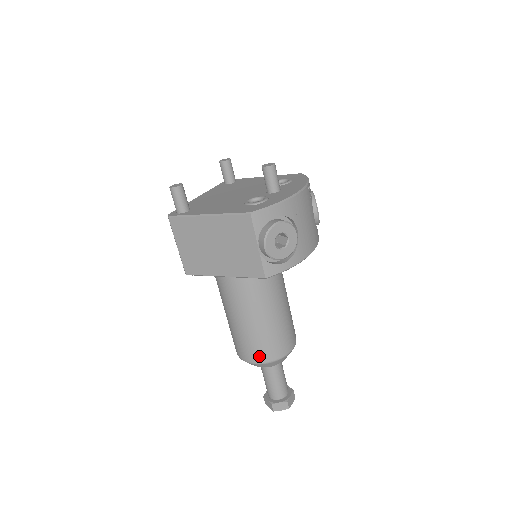
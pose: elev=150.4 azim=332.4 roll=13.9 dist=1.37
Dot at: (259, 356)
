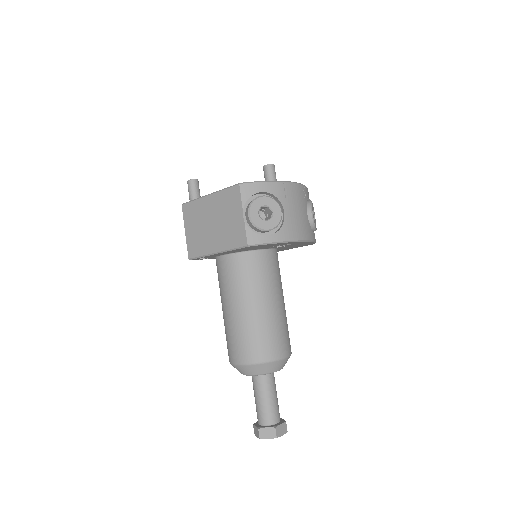
Dot at: (246, 354)
